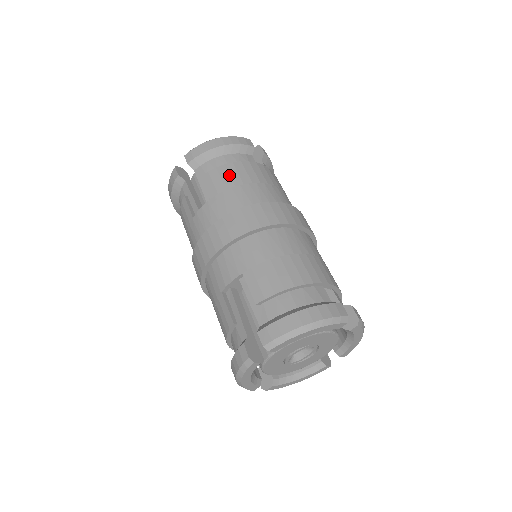
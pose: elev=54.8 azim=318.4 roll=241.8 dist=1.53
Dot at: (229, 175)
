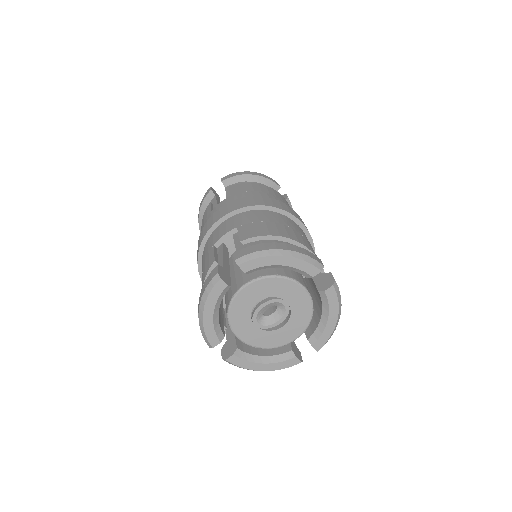
Dot at: (252, 186)
